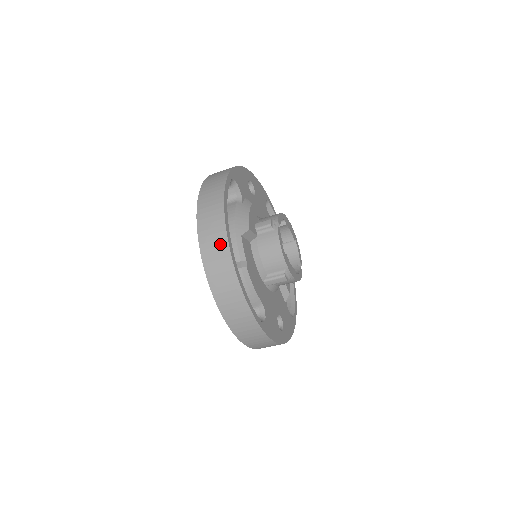
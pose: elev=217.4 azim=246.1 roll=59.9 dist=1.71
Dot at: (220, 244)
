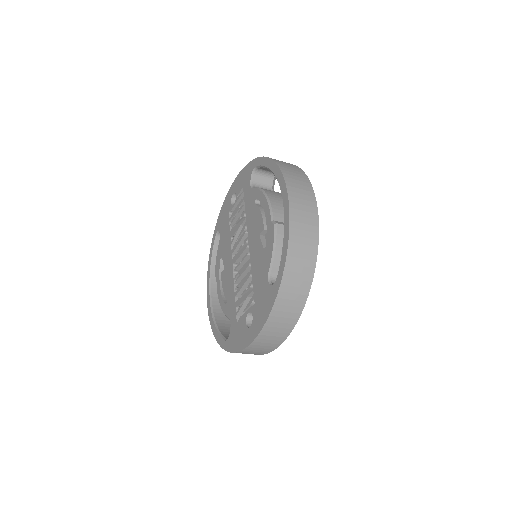
Dot at: (306, 189)
